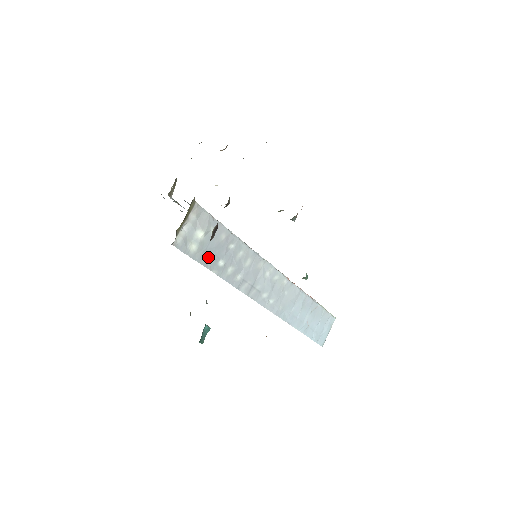
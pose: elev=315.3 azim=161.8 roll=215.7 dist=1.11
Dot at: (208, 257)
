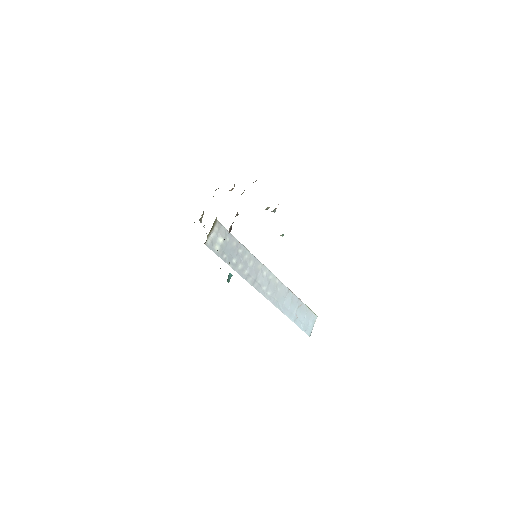
Dot at: (226, 256)
